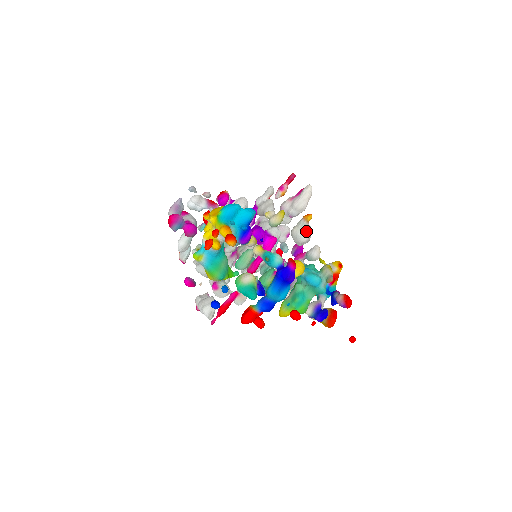
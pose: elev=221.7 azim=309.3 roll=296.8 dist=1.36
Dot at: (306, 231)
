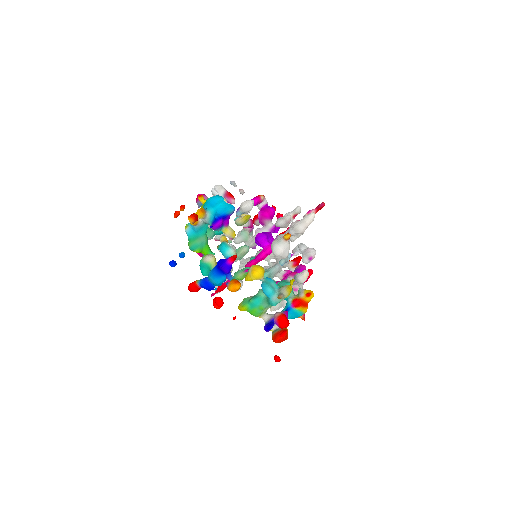
Dot at: (280, 246)
